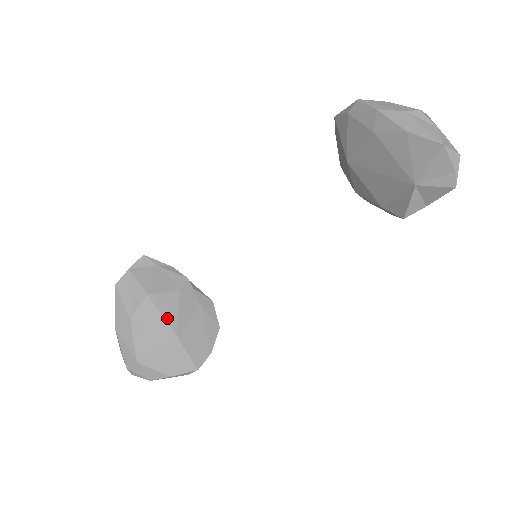
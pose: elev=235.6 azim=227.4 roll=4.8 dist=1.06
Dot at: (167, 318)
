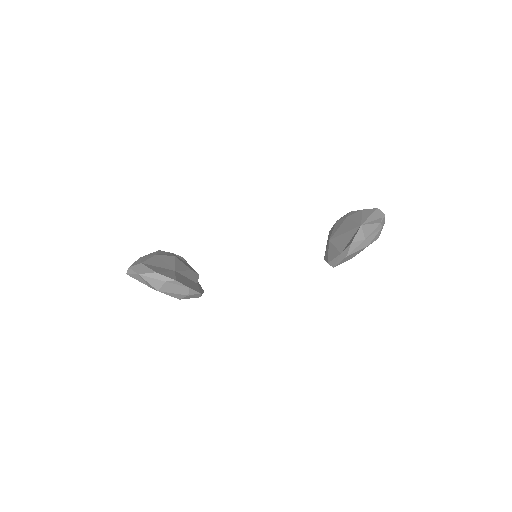
Dot at: (177, 266)
